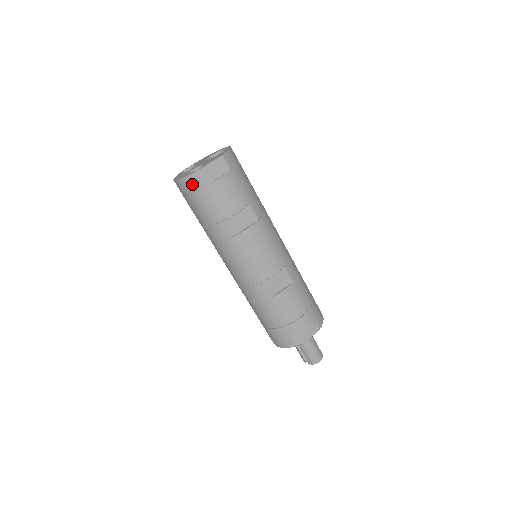
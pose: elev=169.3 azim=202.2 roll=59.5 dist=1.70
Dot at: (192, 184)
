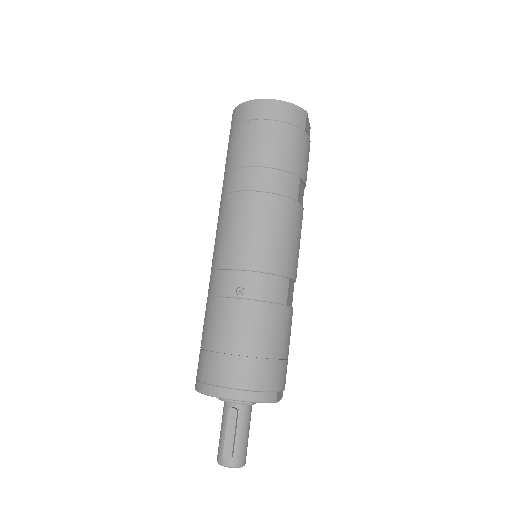
Dot at: (294, 115)
